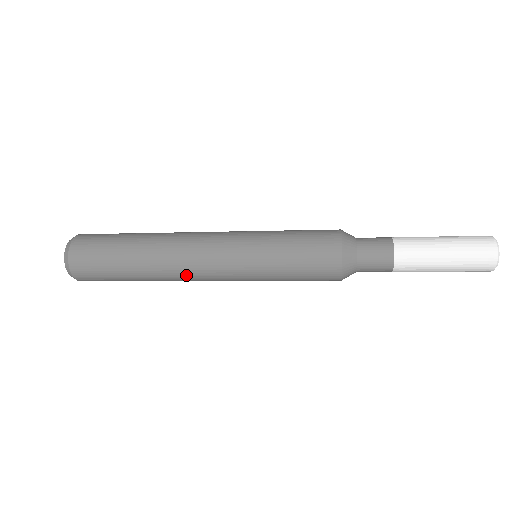
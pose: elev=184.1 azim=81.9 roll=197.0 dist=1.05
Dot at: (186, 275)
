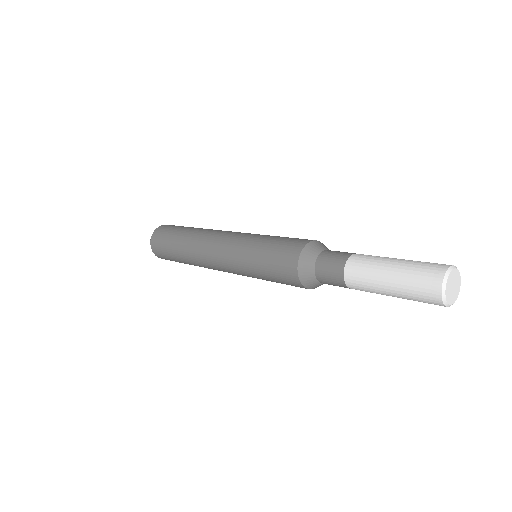
Dot at: (203, 258)
